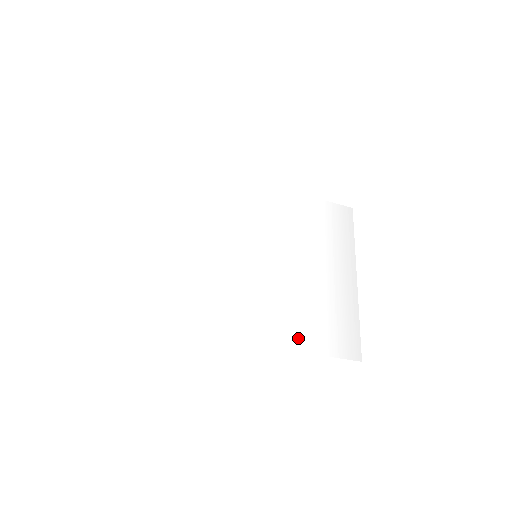
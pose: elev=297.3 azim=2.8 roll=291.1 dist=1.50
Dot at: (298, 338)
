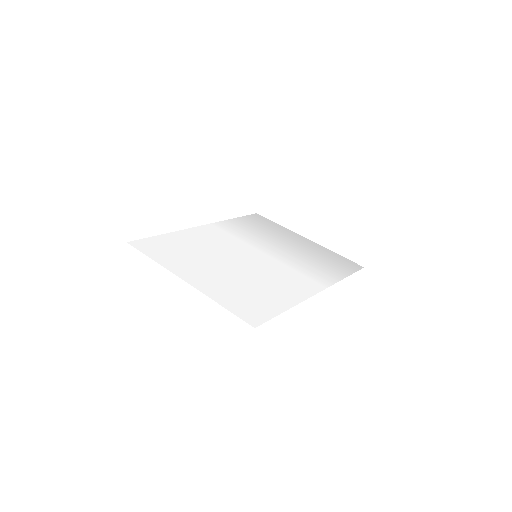
Dot at: (330, 276)
